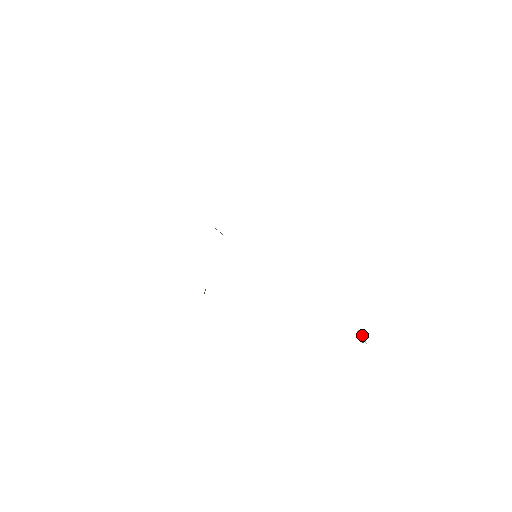
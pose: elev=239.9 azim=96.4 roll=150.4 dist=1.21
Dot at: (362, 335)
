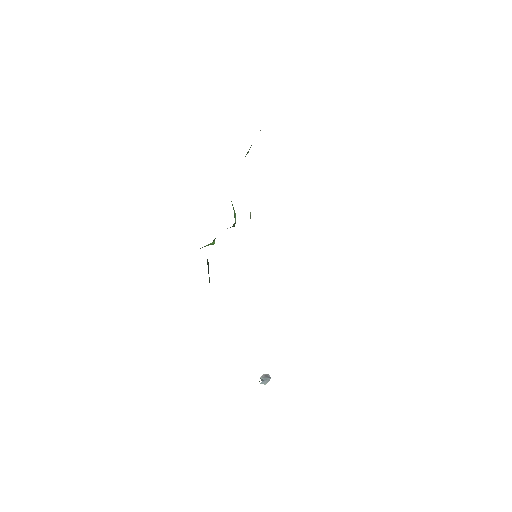
Dot at: (262, 377)
